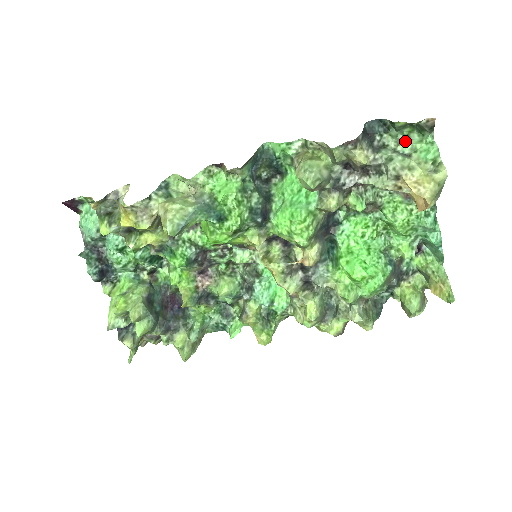
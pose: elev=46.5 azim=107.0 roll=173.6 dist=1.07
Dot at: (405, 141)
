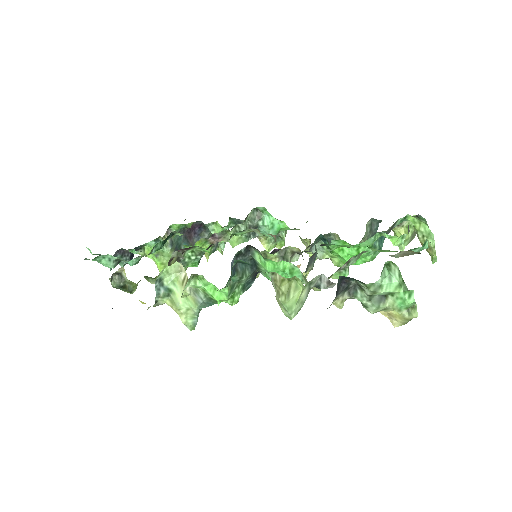
Dot at: (382, 287)
